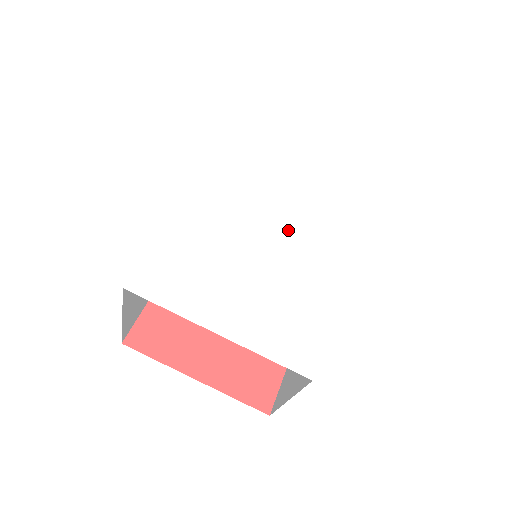
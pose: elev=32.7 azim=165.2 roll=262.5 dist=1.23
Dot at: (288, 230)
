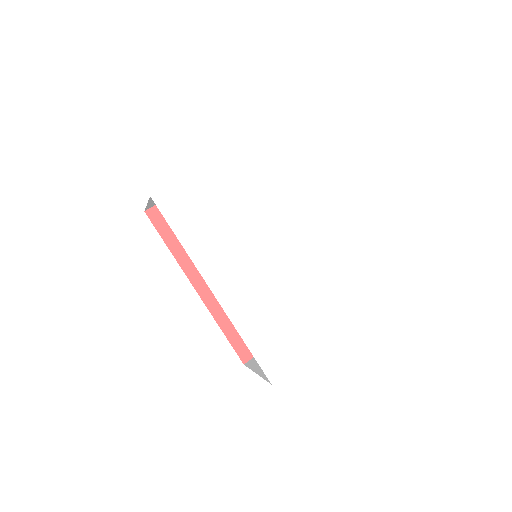
Dot at: (282, 246)
